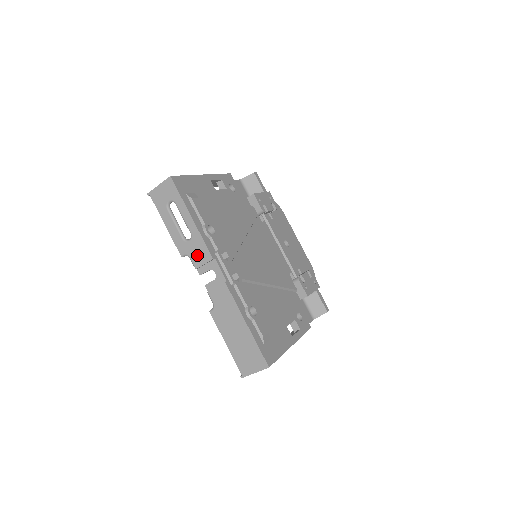
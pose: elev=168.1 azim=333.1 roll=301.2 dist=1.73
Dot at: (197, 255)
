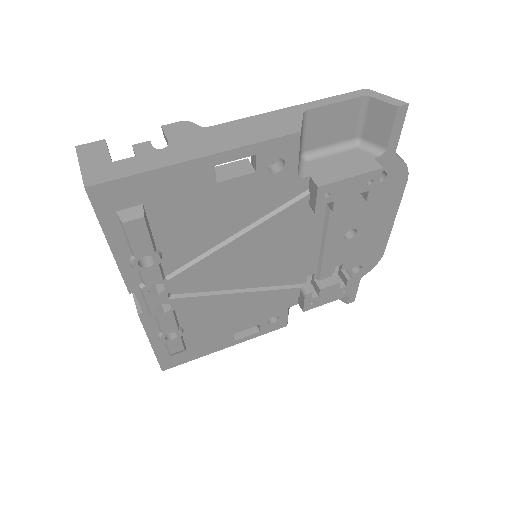
Dot at: occluded
